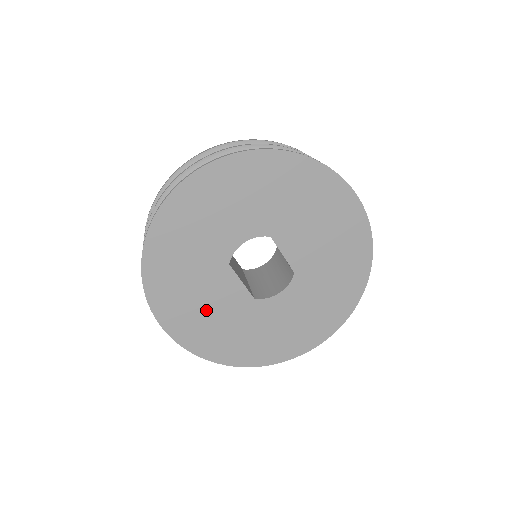
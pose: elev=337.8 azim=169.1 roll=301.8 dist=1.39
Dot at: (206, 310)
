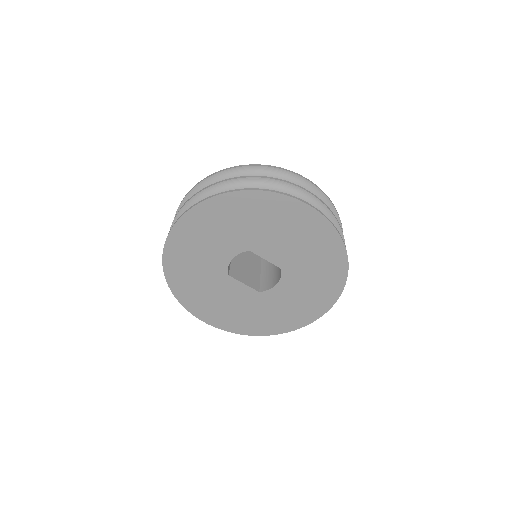
Dot at: (228, 306)
